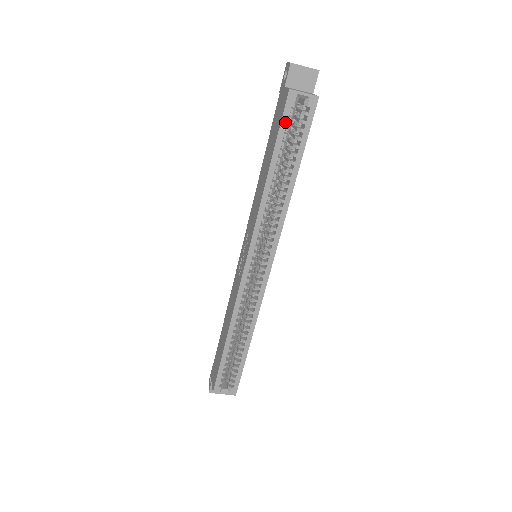
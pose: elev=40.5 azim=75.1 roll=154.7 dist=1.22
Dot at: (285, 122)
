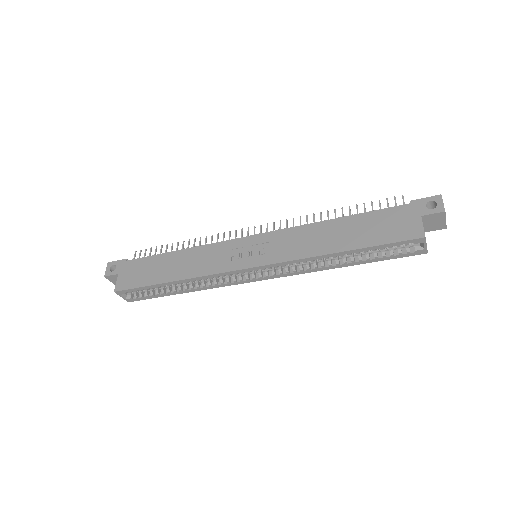
Dot at: (394, 245)
